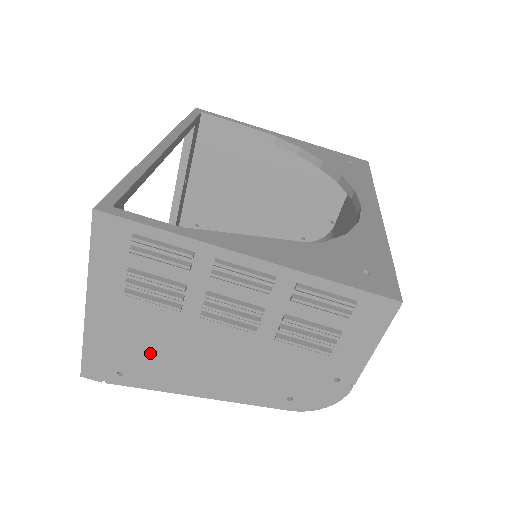
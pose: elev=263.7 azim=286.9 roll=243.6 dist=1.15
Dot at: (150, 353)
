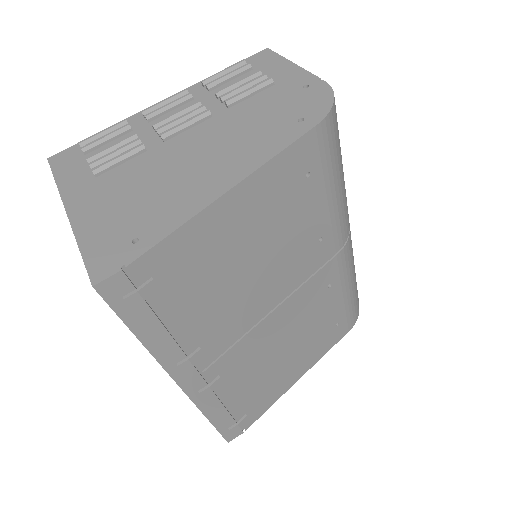
Dot at: (149, 197)
